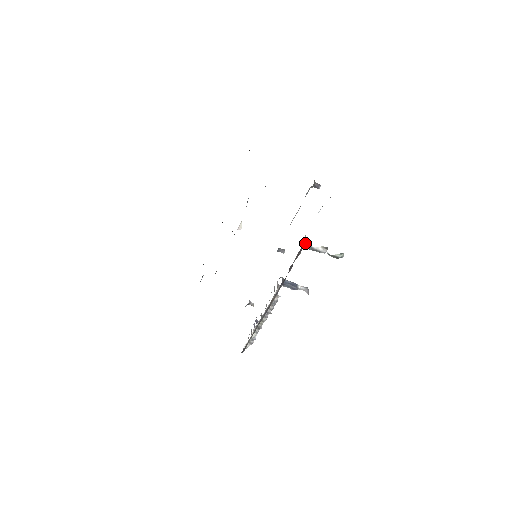
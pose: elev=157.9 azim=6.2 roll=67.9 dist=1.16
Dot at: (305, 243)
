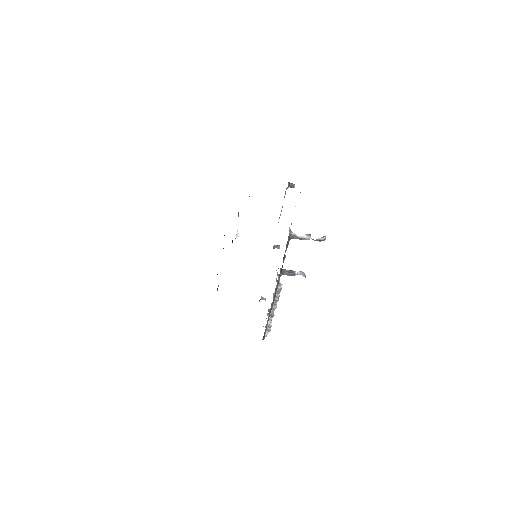
Dot at: (291, 235)
